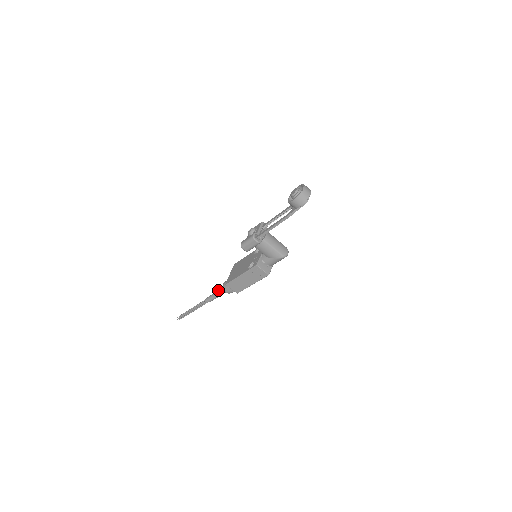
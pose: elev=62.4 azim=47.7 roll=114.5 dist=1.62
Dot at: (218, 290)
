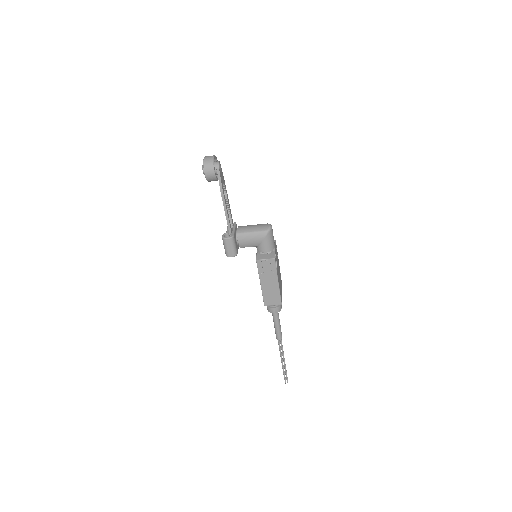
Dot at: (273, 320)
